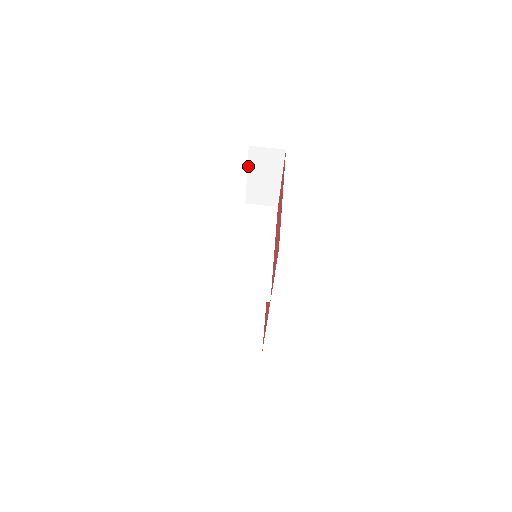
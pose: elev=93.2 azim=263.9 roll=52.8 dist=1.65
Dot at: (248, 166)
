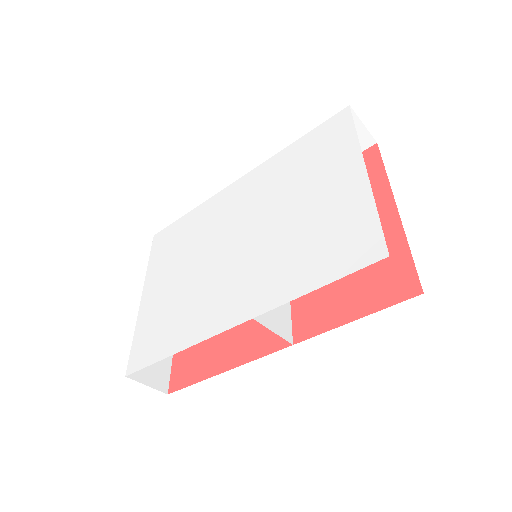
Dot at: (316, 128)
